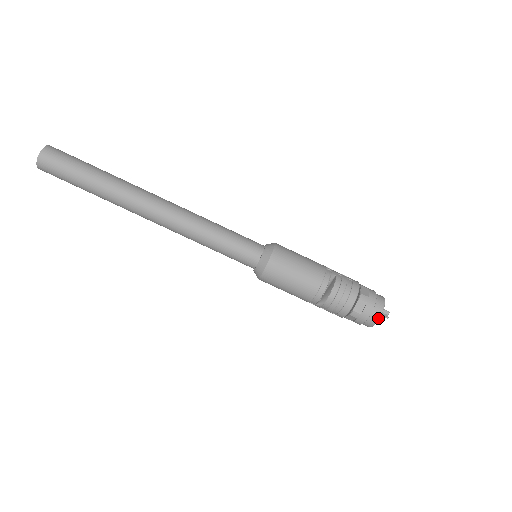
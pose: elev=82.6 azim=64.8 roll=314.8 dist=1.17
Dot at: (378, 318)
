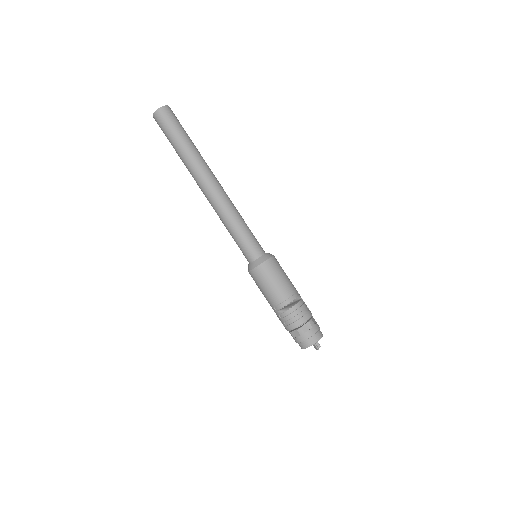
Dot at: (314, 342)
